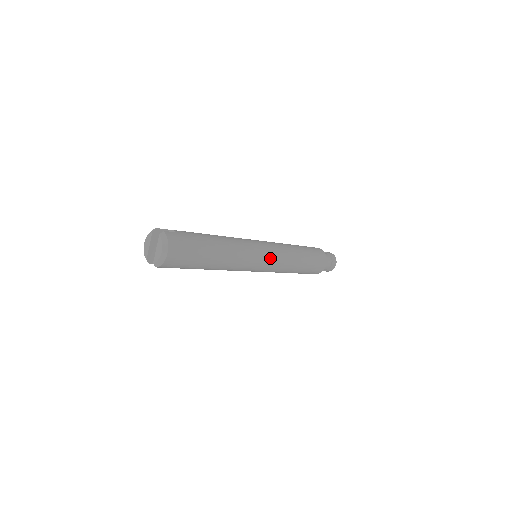
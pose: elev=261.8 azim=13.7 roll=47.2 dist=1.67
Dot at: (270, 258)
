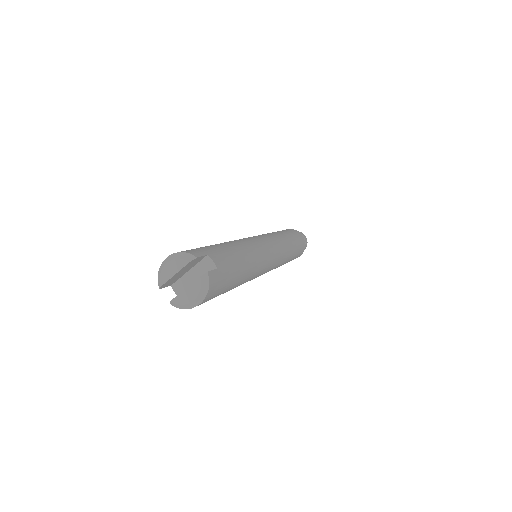
Dot at: (271, 269)
